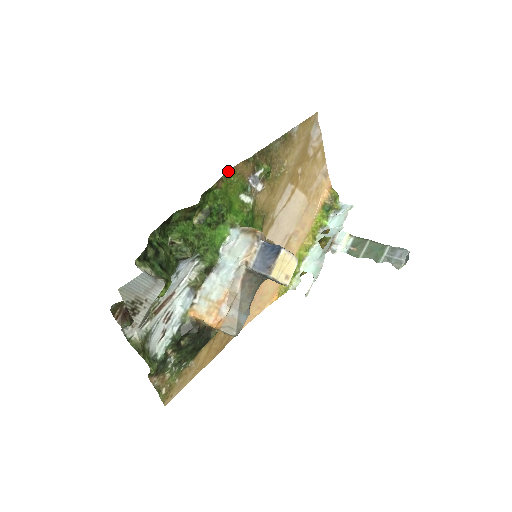
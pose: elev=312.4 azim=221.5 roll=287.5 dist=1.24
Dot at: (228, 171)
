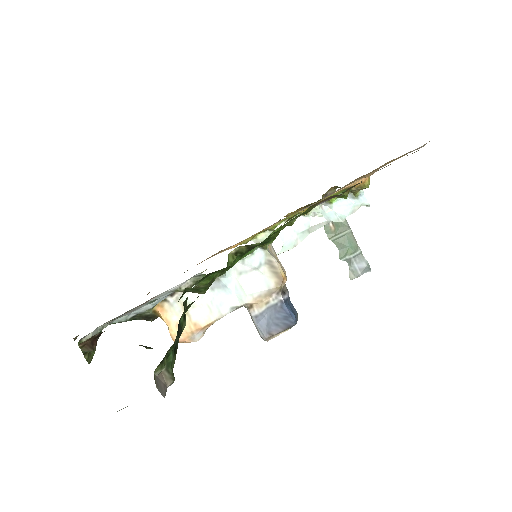
Dot at: occluded
